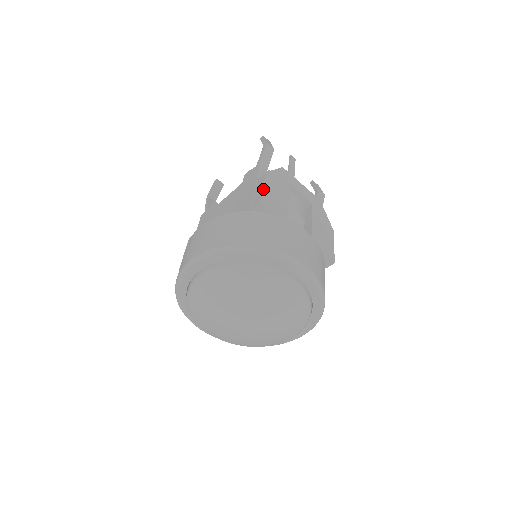
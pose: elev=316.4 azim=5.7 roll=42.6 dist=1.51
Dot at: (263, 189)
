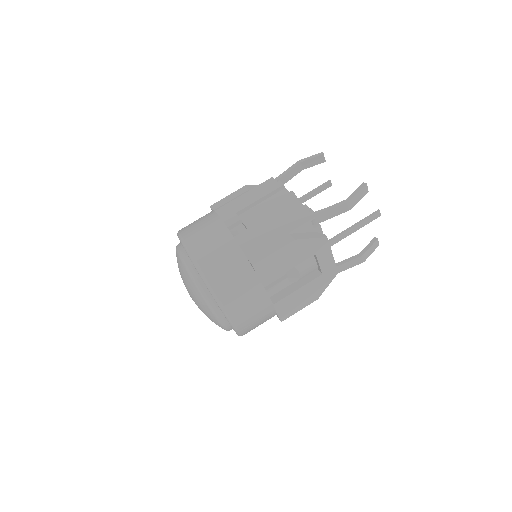
Dot at: (271, 254)
